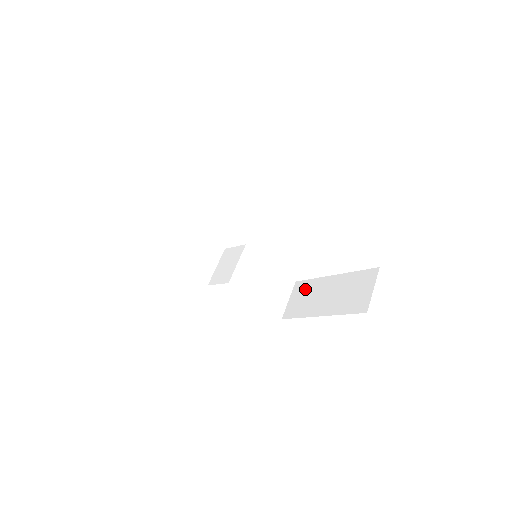
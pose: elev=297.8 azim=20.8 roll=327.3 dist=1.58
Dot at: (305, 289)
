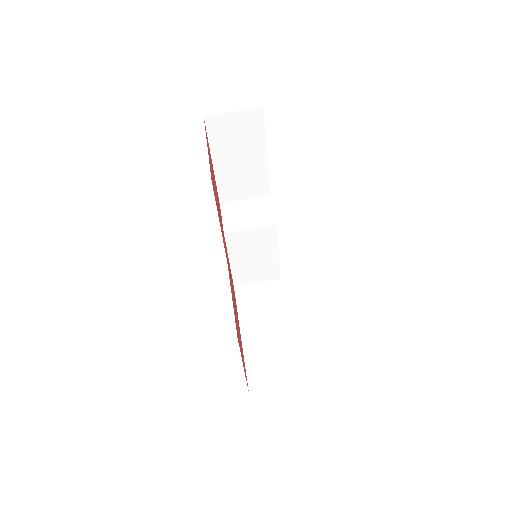
Dot at: (271, 297)
